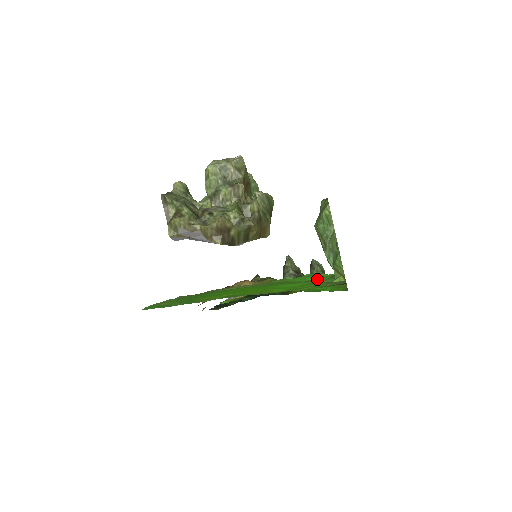
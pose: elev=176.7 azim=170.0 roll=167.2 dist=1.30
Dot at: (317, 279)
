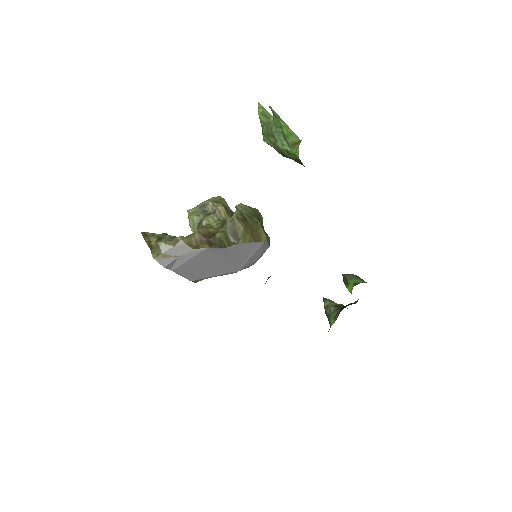
Dot at: occluded
